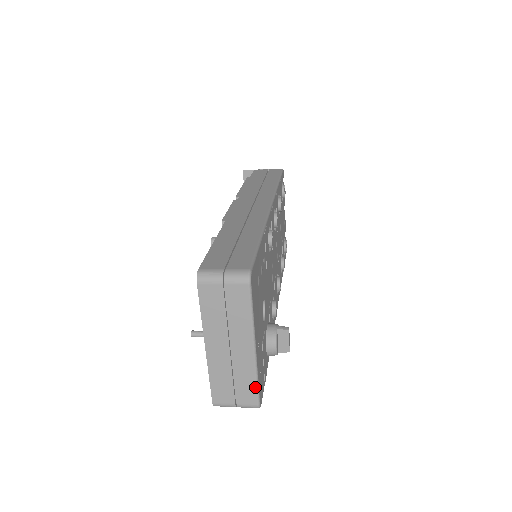
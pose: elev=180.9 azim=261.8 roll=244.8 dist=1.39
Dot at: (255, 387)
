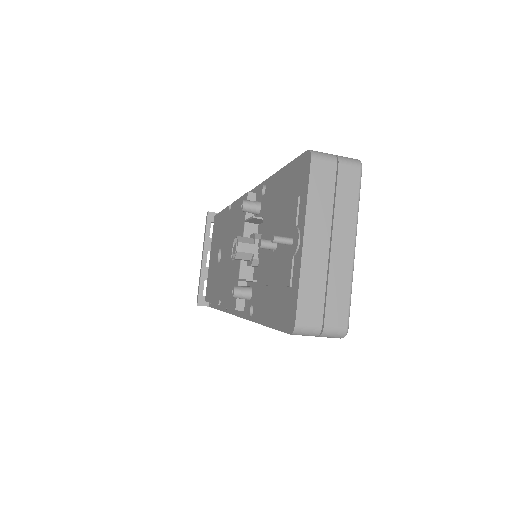
Dot at: (348, 300)
